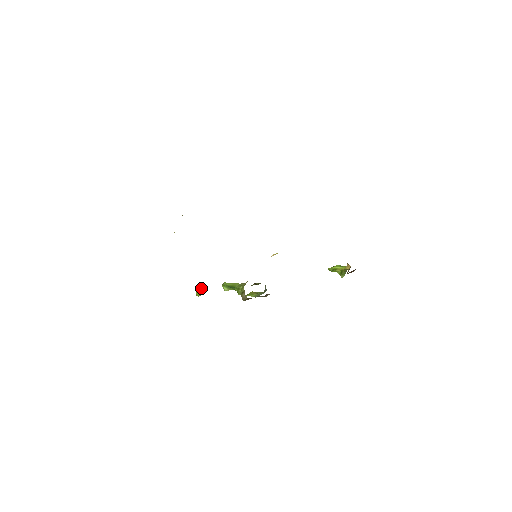
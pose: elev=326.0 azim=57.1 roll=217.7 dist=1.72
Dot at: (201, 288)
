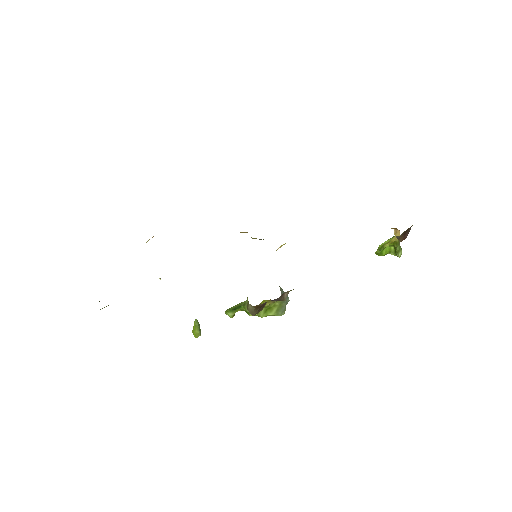
Dot at: (194, 322)
